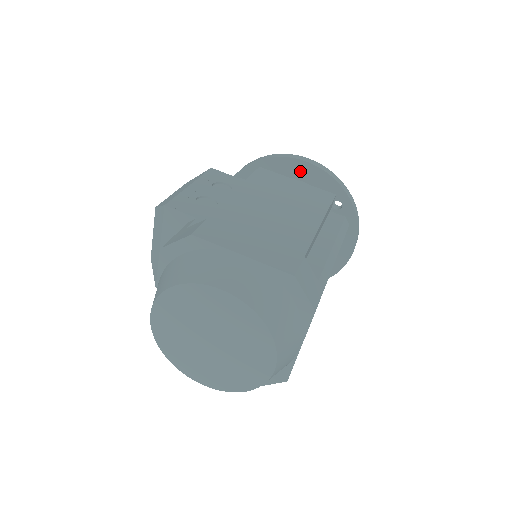
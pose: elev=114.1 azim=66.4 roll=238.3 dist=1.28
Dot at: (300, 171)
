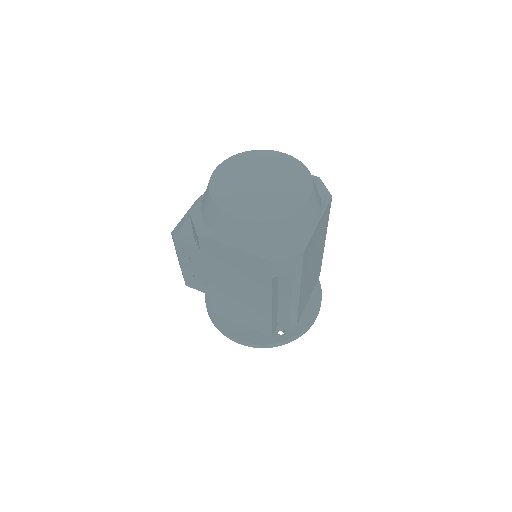
Dot at: occluded
